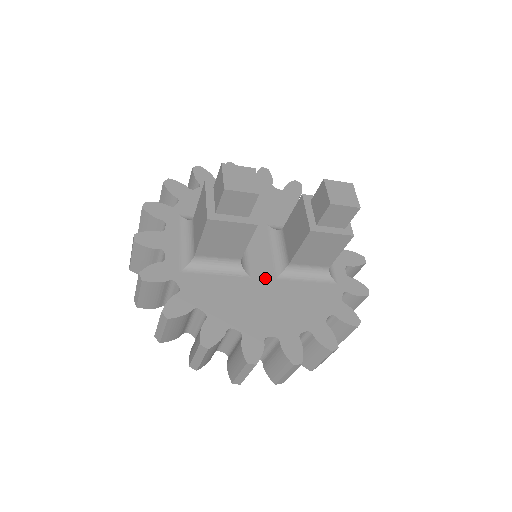
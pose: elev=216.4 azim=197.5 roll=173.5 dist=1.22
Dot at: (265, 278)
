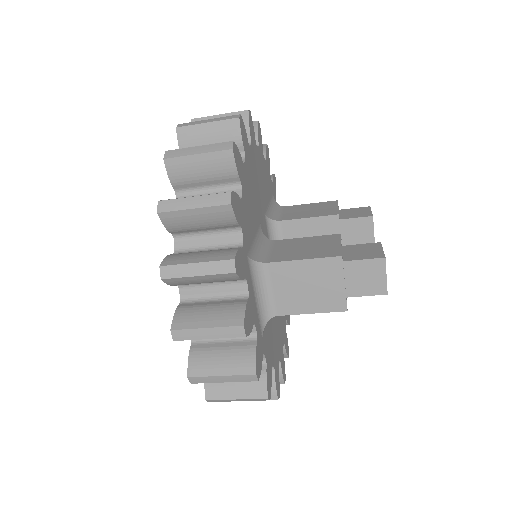
Dot at: occluded
